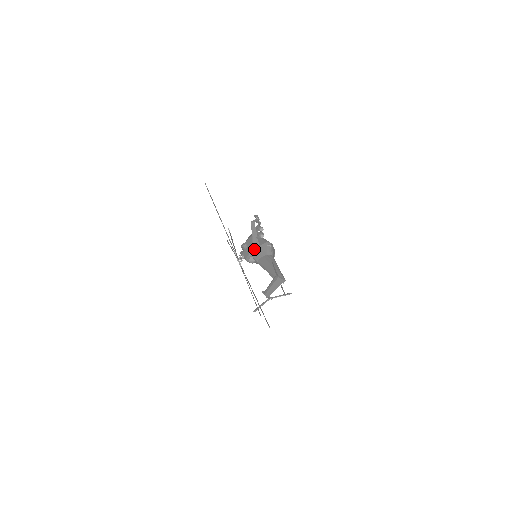
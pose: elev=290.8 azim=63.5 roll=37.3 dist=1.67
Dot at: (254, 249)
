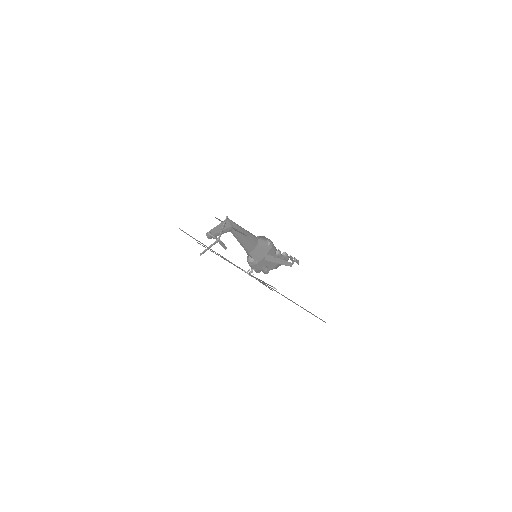
Dot at: occluded
